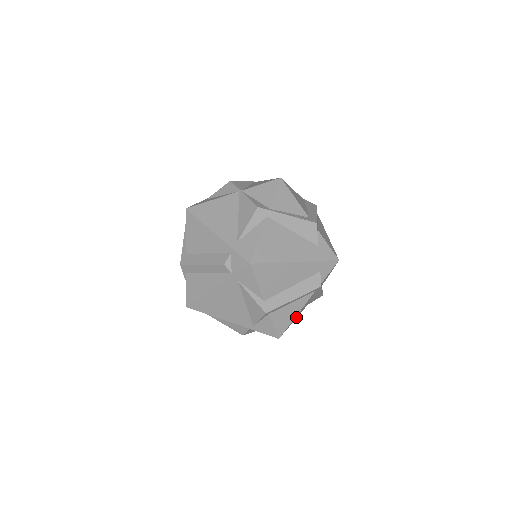
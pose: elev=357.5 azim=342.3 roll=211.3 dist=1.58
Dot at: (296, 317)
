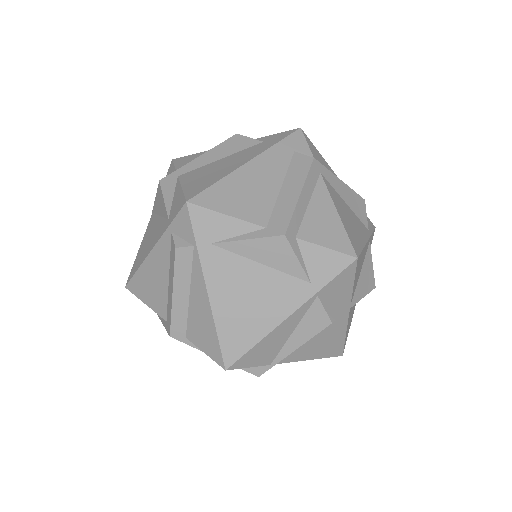
Dot at: (359, 236)
